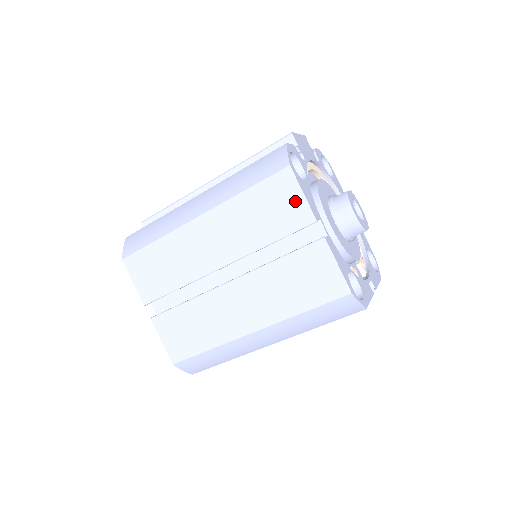
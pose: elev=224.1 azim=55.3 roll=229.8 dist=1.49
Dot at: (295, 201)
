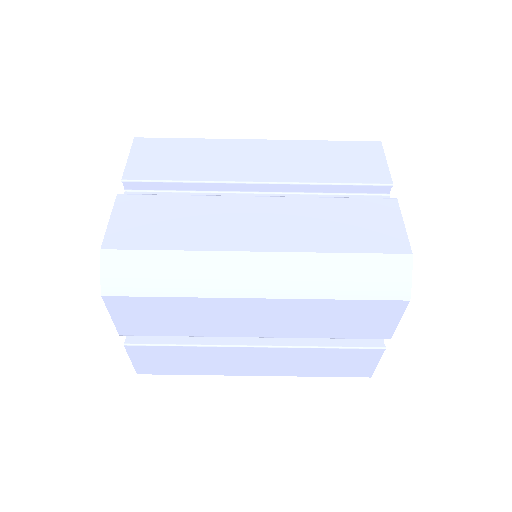
Dot at: (375, 164)
